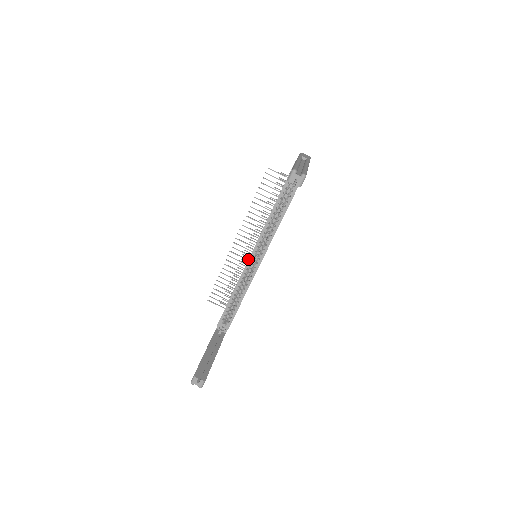
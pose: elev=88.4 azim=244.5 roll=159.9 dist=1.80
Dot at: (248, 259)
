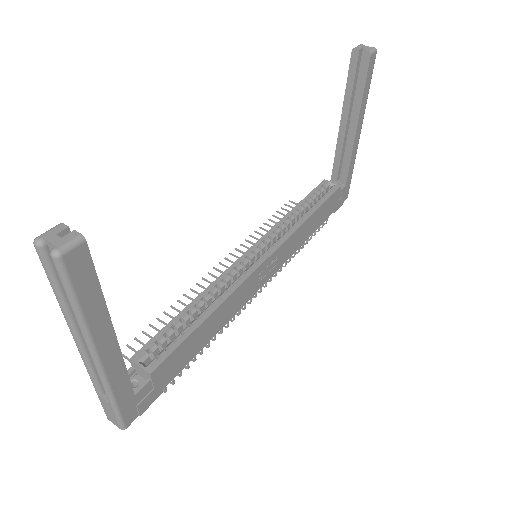
Dot at: occluded
